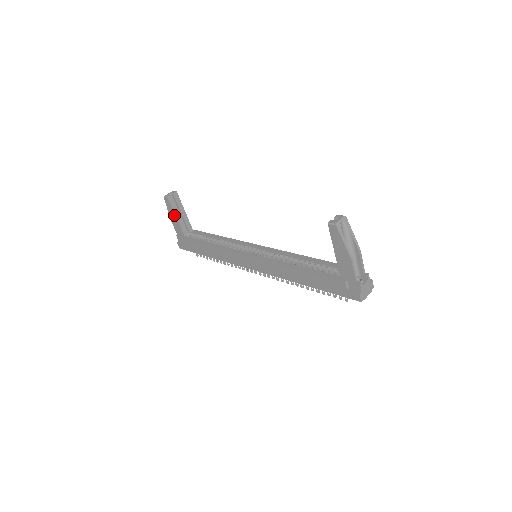
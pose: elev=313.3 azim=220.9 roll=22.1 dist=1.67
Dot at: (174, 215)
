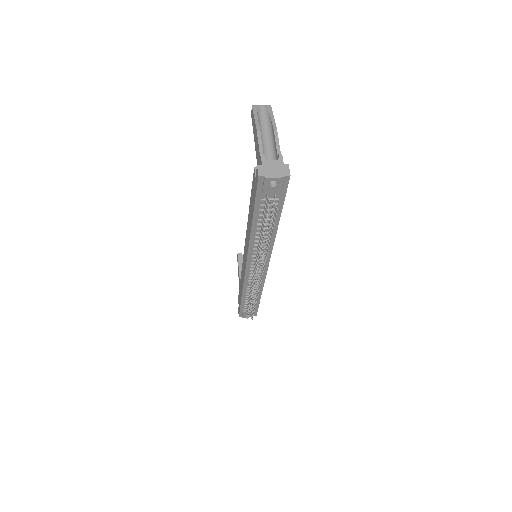
Dot at: (239, 273)
